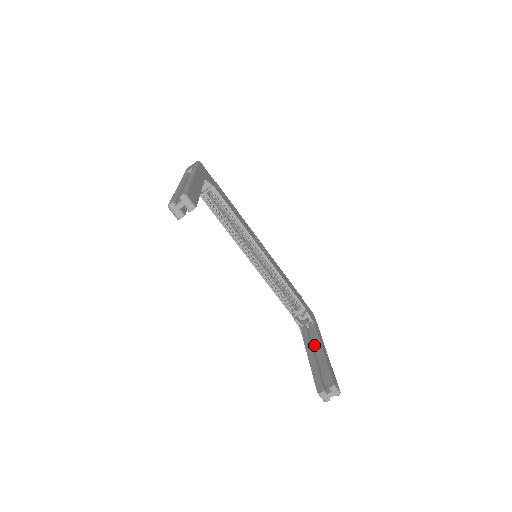
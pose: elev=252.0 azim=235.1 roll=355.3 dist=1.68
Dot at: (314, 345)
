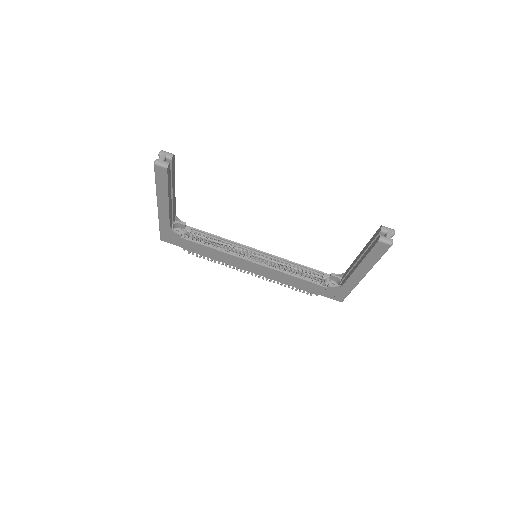
Dot at: occluded
